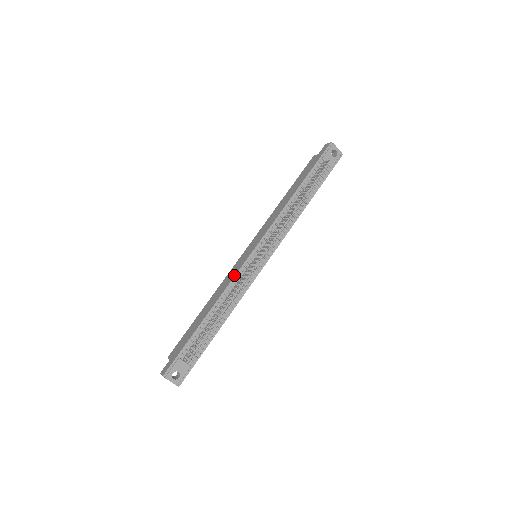
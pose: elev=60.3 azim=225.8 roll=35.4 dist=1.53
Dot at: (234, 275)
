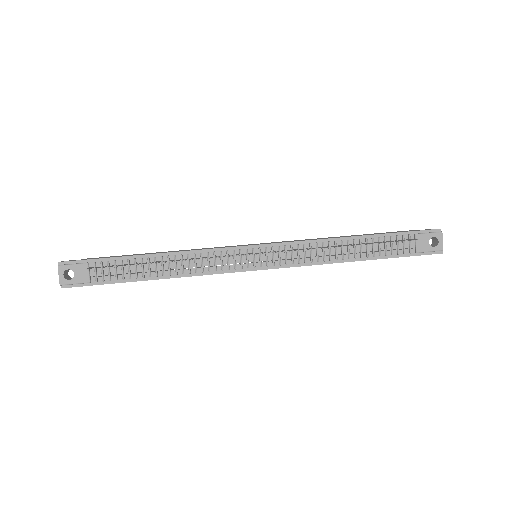
Dot at: occluded
